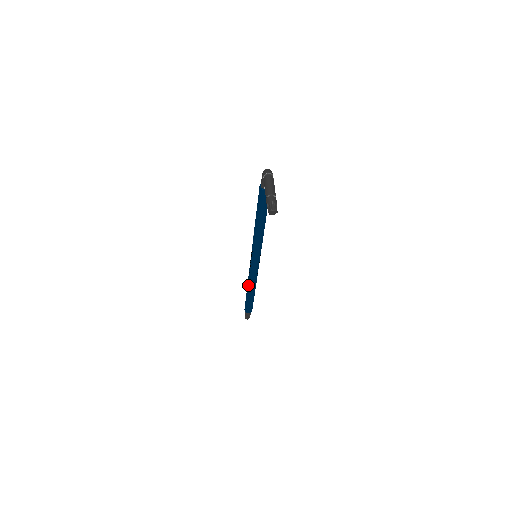
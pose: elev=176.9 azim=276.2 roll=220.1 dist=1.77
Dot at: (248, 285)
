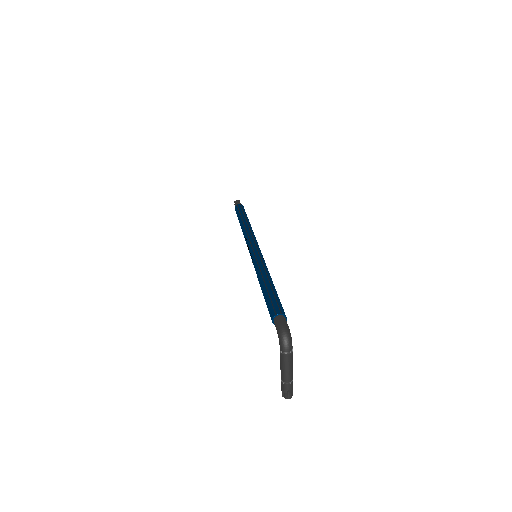
Dot at: occluded
